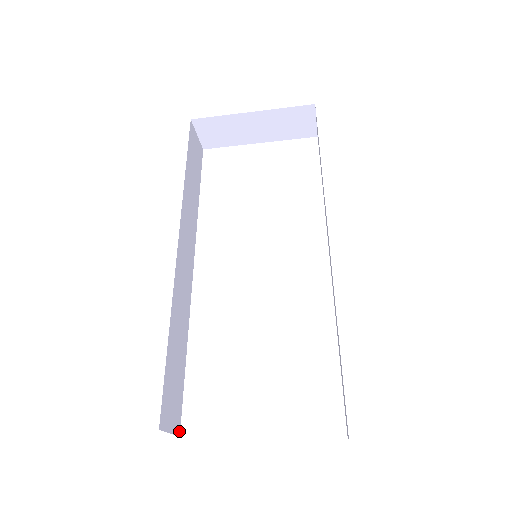
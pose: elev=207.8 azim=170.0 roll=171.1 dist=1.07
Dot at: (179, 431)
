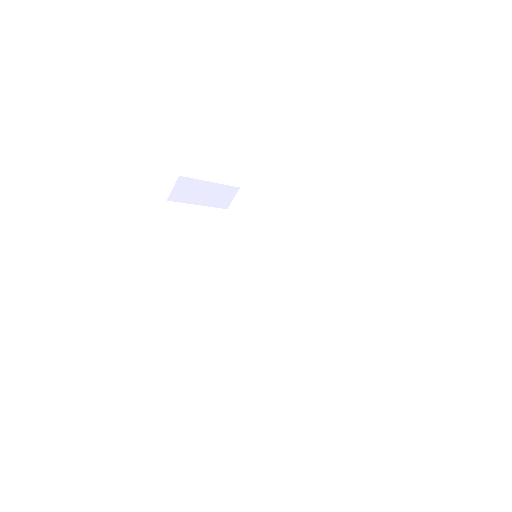
Dot at: occluded
